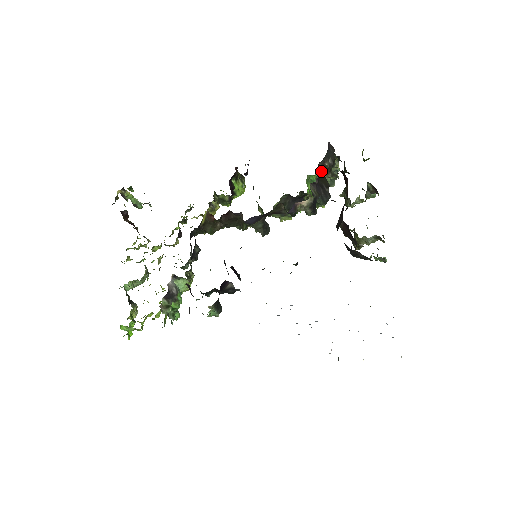
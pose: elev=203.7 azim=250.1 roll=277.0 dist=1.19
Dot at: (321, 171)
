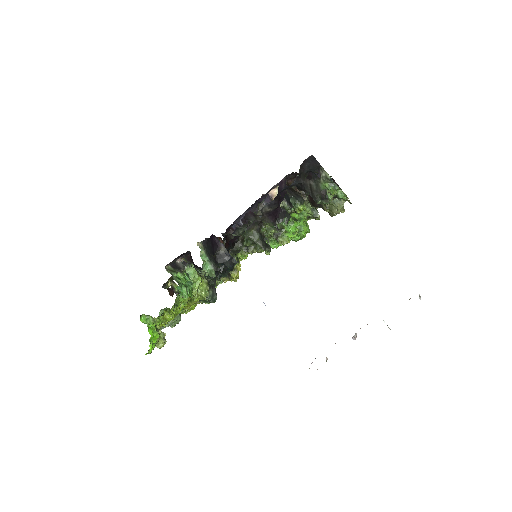
Dot at: occluded
